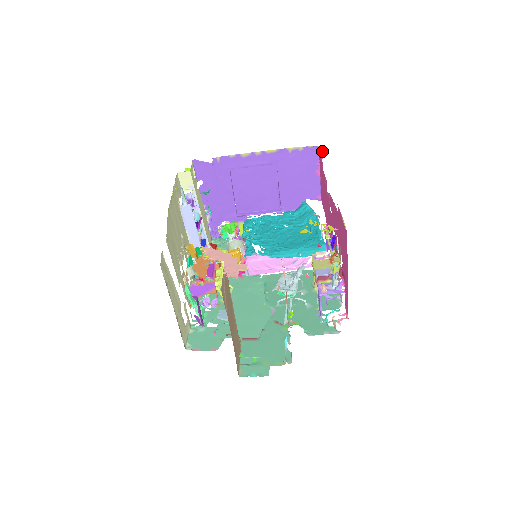
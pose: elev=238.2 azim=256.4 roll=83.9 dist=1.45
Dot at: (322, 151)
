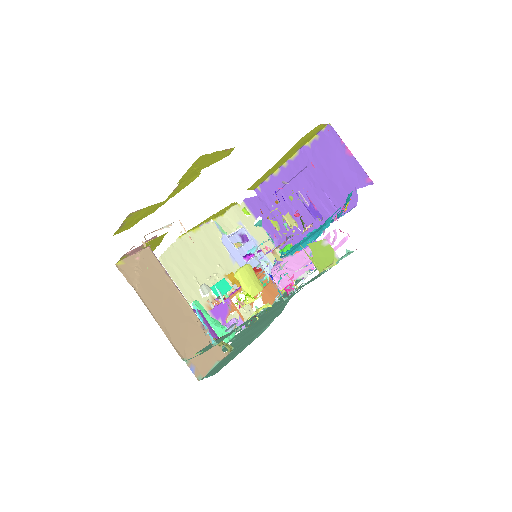
Dot at: (322, 124)
